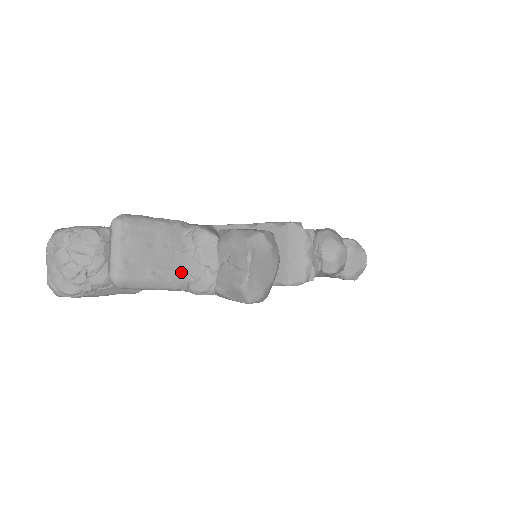
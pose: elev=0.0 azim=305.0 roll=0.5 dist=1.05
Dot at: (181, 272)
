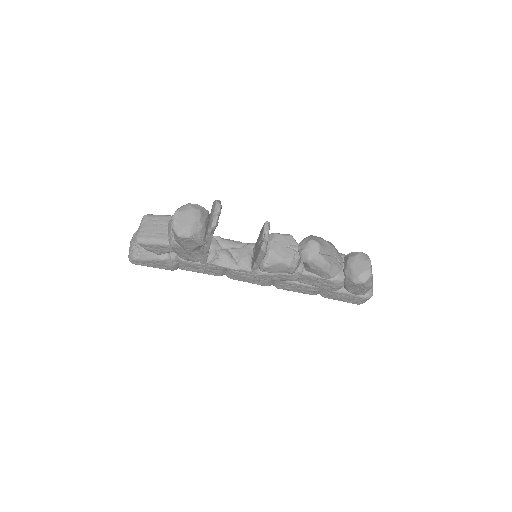
Dot at: (166, 236)
